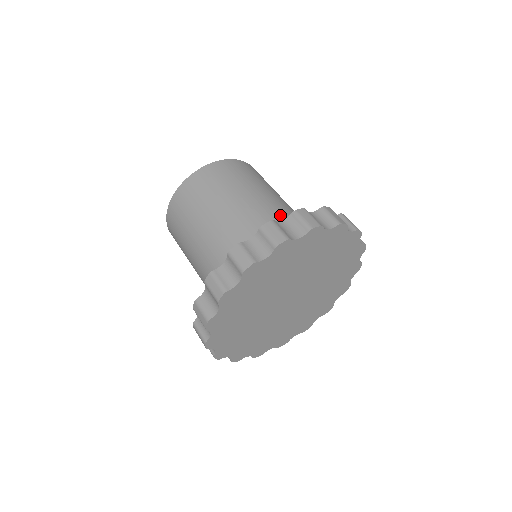
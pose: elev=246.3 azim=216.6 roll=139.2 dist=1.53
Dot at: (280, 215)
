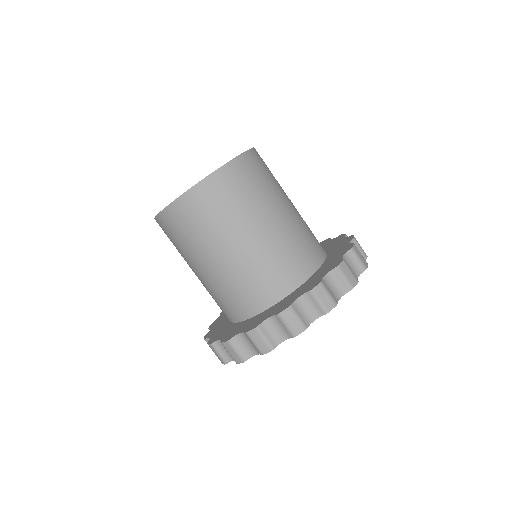
Dot at: (303, 241)
